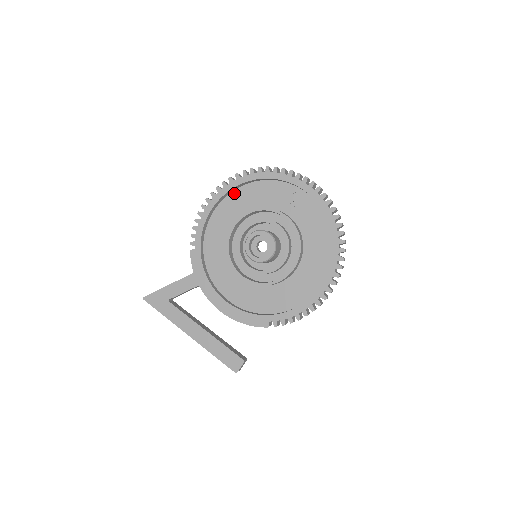
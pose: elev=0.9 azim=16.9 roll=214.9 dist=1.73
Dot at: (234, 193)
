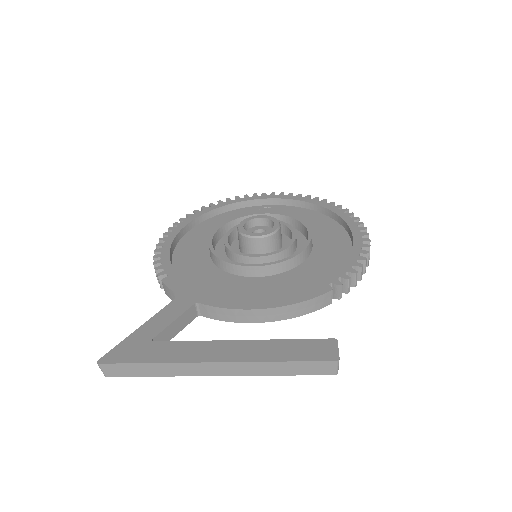
Dot at: (192, 231)
